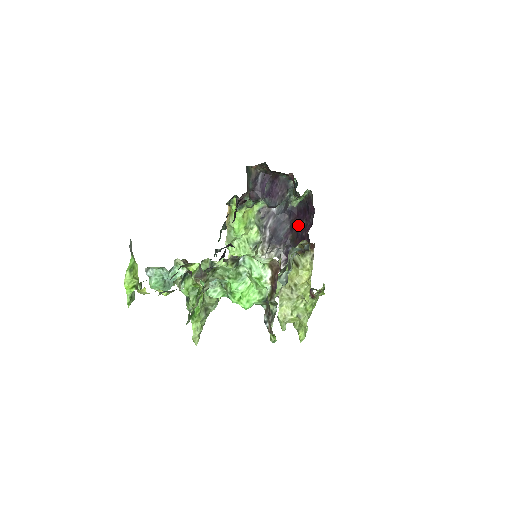
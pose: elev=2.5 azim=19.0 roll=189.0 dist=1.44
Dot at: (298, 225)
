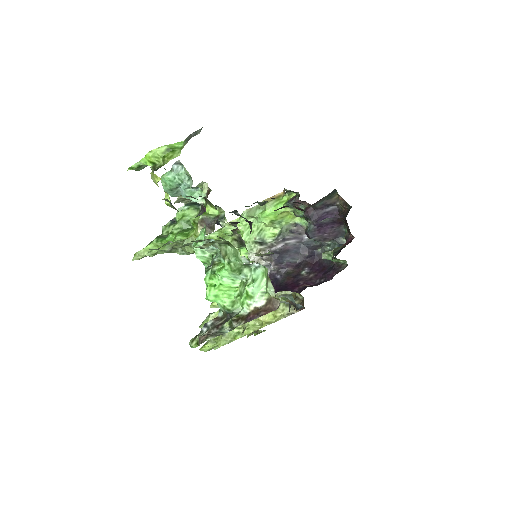
Dot at: (306, 270)
